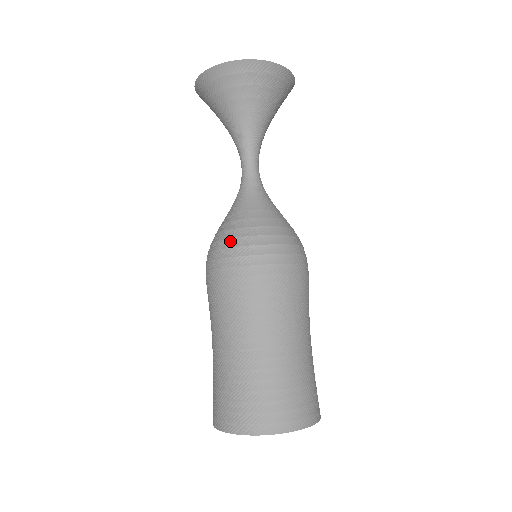
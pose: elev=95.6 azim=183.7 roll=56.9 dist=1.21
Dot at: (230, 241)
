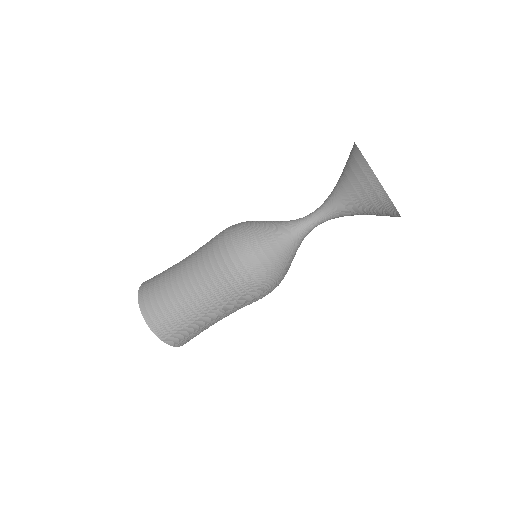
Dot at: (250, 250)
